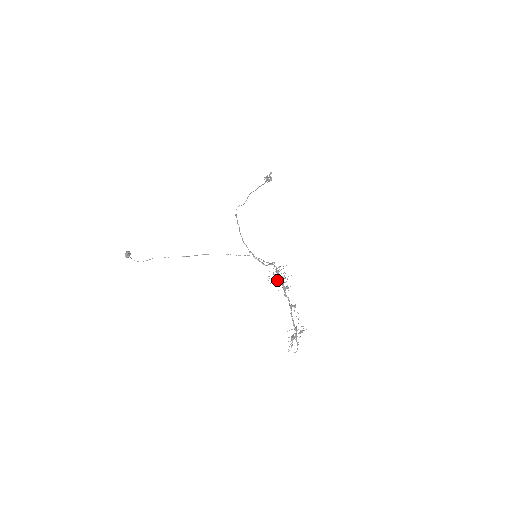
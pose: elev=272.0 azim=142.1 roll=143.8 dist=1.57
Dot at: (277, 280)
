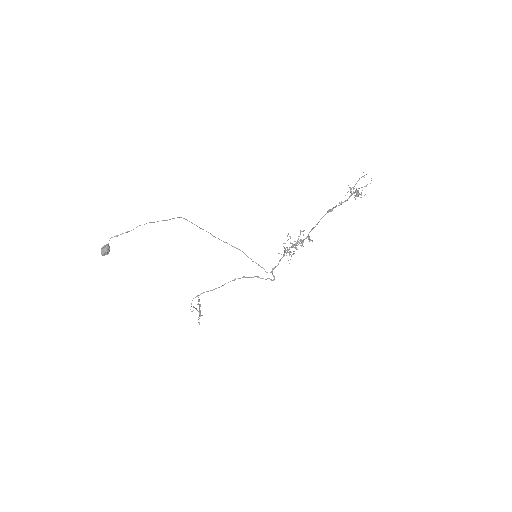
Dot at: occluded
